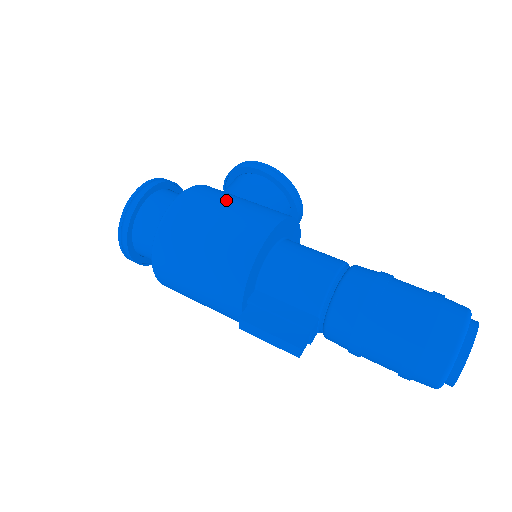
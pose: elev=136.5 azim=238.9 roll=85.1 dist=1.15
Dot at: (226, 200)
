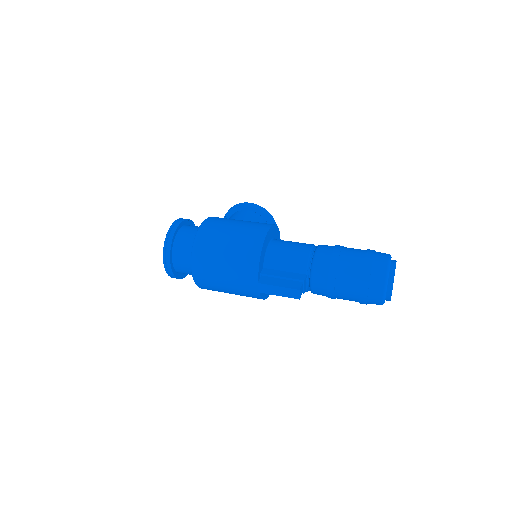
Dot at: (234, 220)
